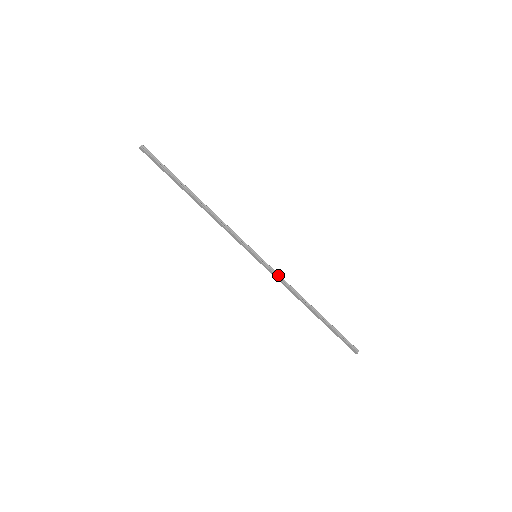
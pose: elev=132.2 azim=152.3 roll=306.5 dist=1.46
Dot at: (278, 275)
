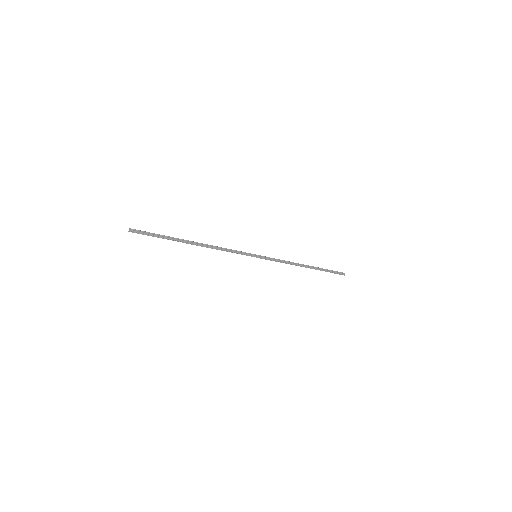
Dot at: (277, 260)
